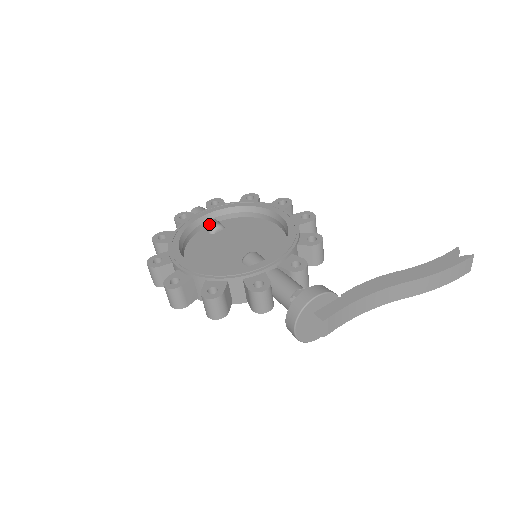
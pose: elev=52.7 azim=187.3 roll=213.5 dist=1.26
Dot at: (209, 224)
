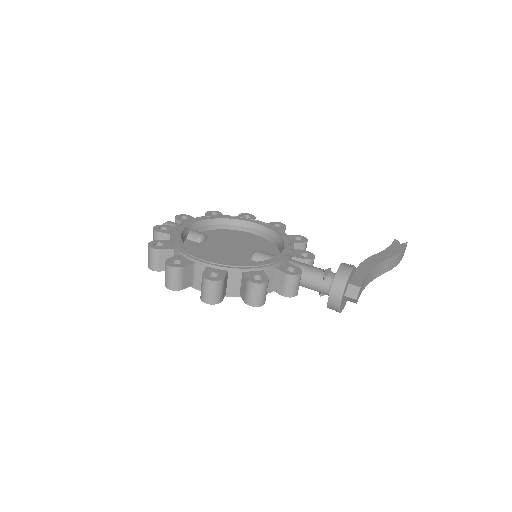
Dot at: (194, 234)
